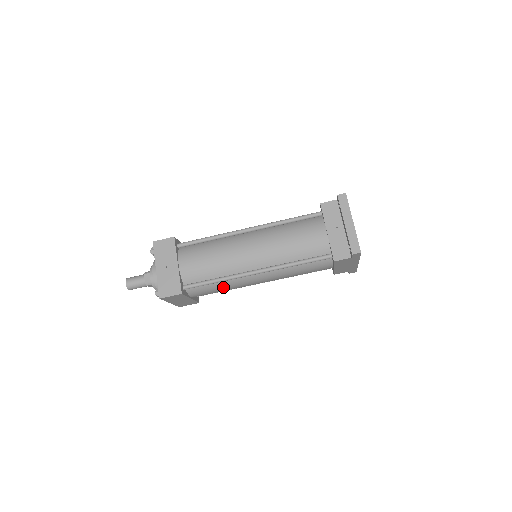
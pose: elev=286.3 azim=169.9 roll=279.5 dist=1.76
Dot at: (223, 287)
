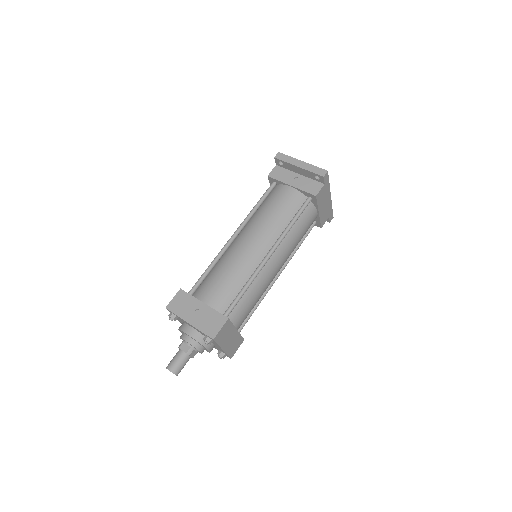
Dot at: (254, 294)
